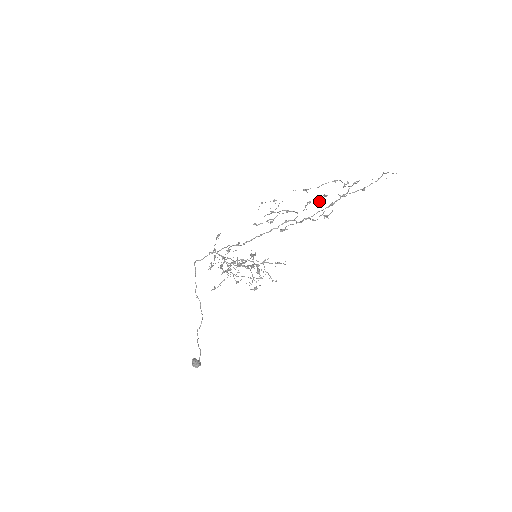
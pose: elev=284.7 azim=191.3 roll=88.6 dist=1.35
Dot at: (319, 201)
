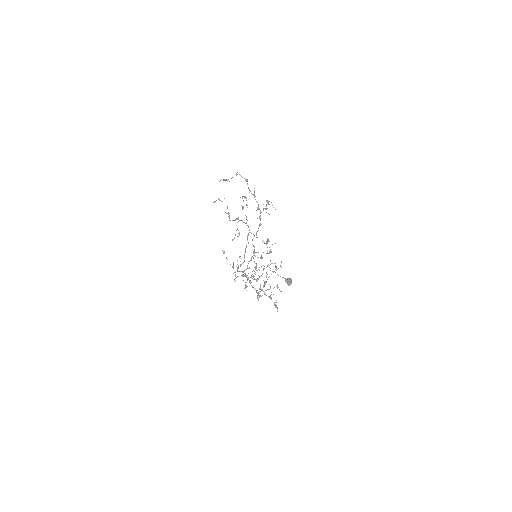
Dot at: occluded
